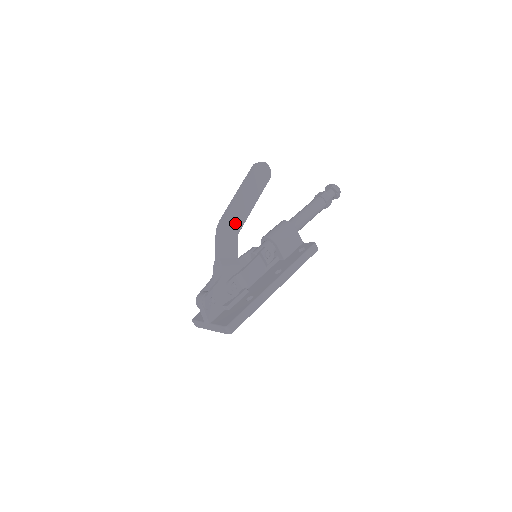
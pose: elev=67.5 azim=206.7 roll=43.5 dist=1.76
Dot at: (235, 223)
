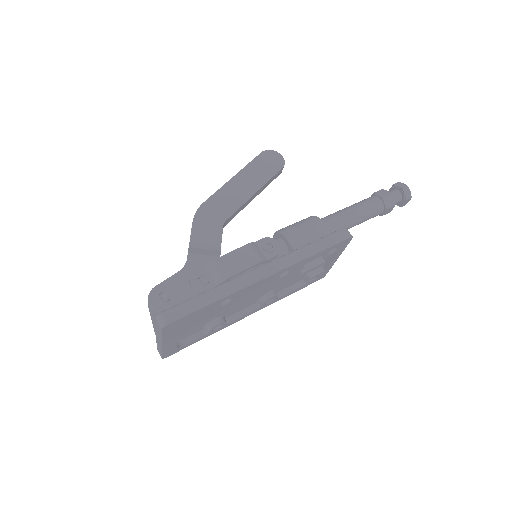
Dot at: (220, 210)
